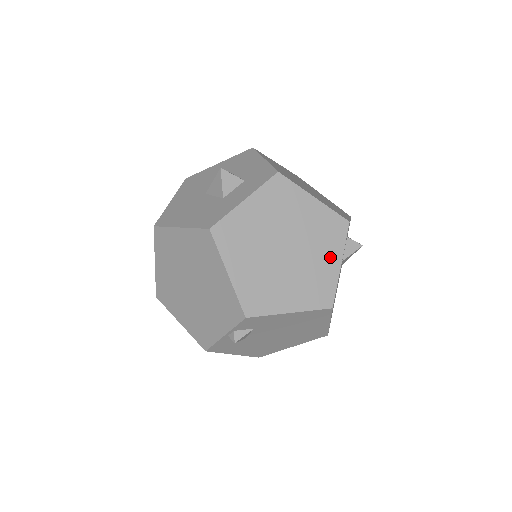
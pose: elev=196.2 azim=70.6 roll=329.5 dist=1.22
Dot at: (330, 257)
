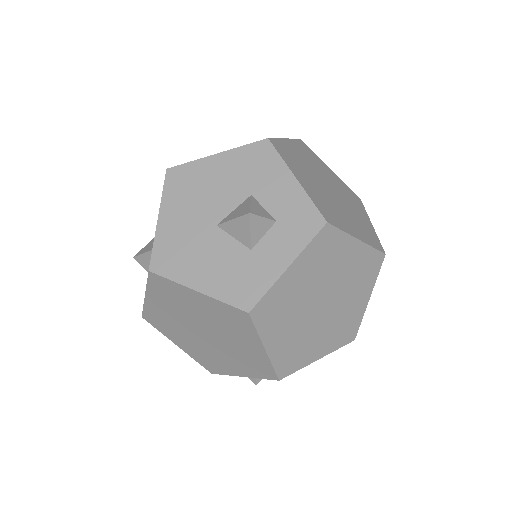
Dot at: (361, 296)
